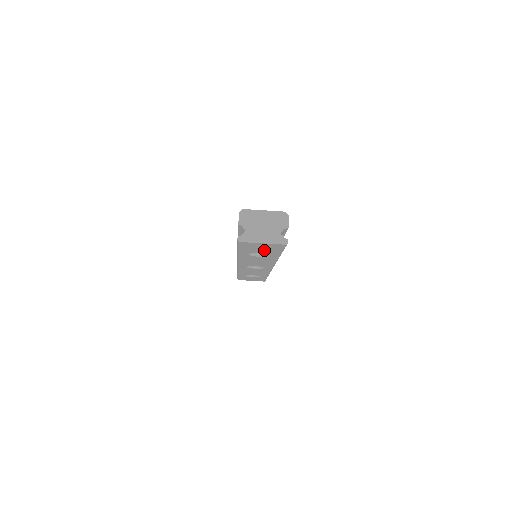
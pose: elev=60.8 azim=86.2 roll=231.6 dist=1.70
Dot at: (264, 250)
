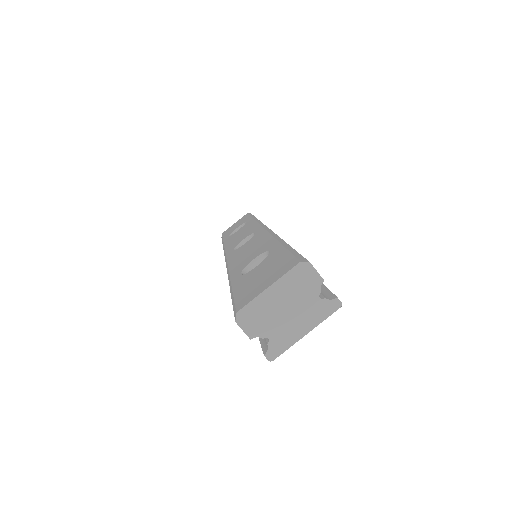
Dot at: occluded
